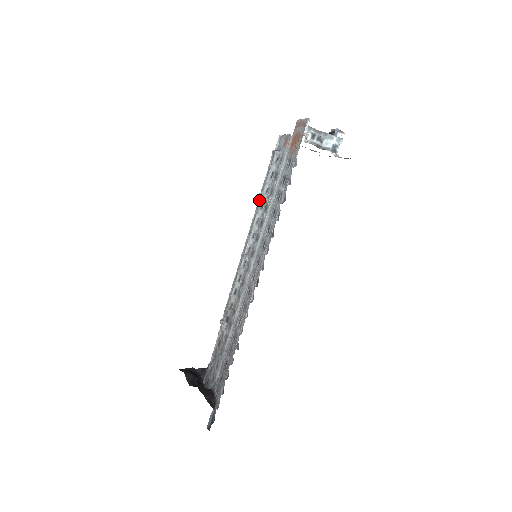
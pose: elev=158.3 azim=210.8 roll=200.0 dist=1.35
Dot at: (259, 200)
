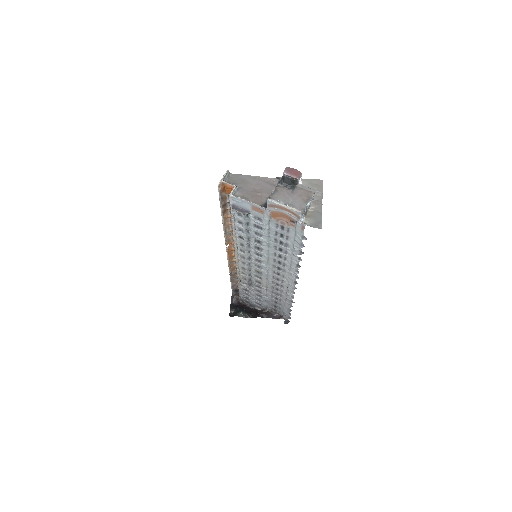
Dot at: (240, 237)
